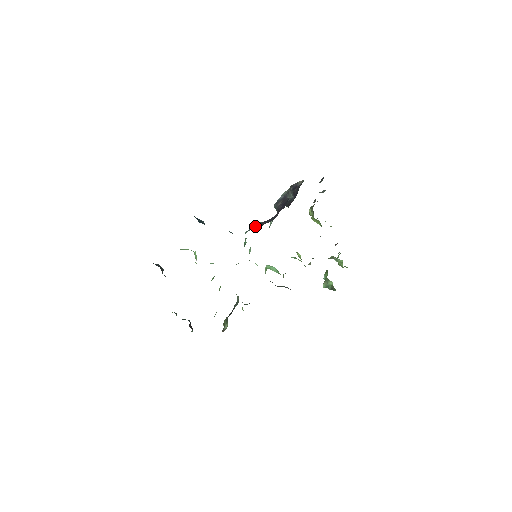
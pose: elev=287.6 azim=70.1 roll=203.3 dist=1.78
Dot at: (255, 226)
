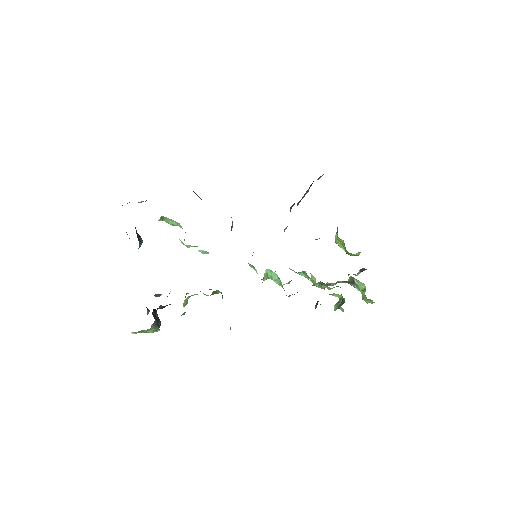
Dot at: occluded
